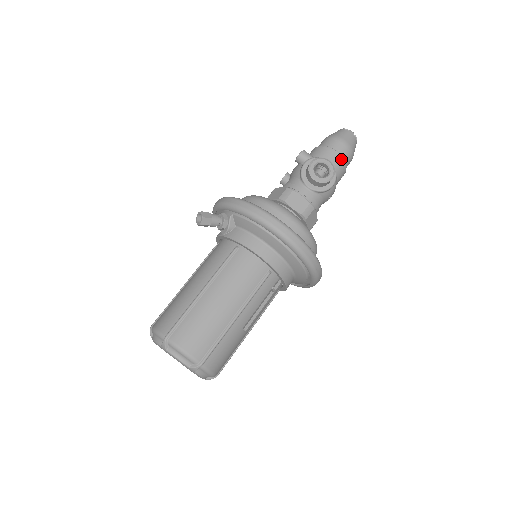
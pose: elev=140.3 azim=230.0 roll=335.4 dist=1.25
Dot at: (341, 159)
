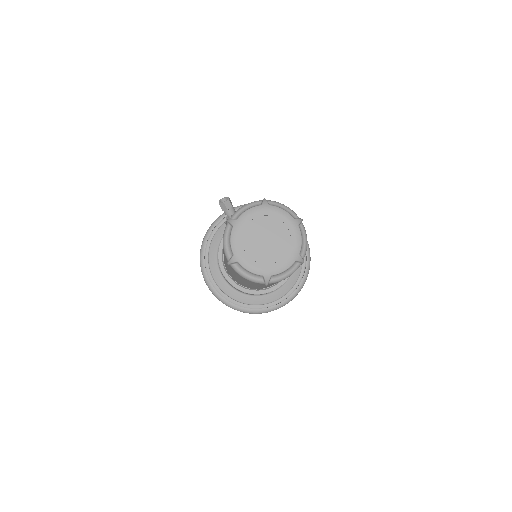
Dot at: occluded
